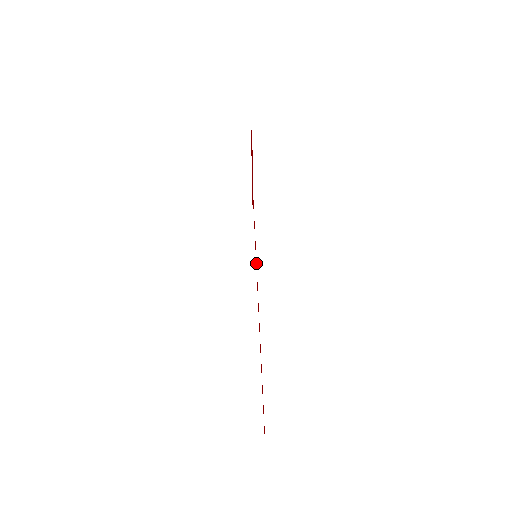
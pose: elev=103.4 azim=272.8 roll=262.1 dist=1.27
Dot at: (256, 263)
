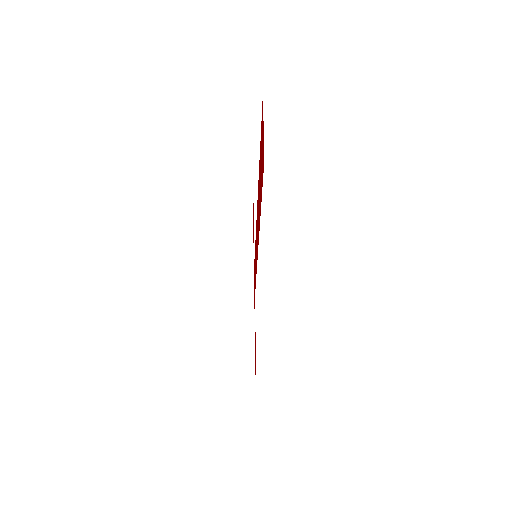
Dot at: occluded
